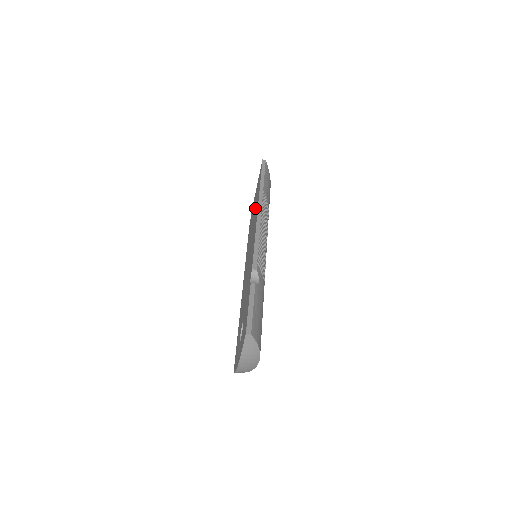
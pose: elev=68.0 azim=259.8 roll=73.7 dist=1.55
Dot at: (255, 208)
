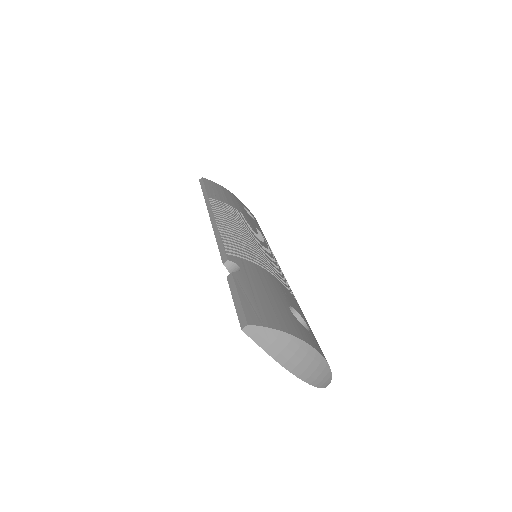
Dot at: occluded
